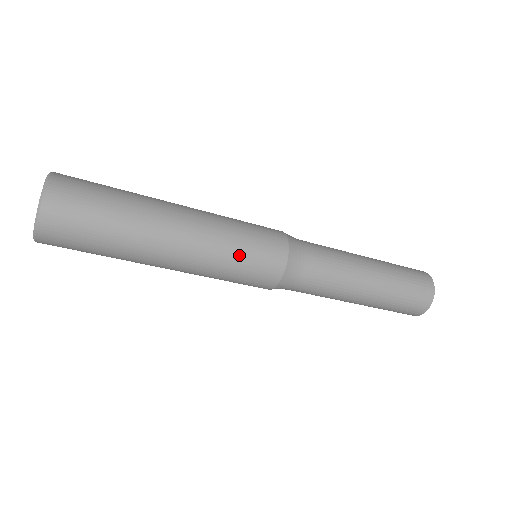
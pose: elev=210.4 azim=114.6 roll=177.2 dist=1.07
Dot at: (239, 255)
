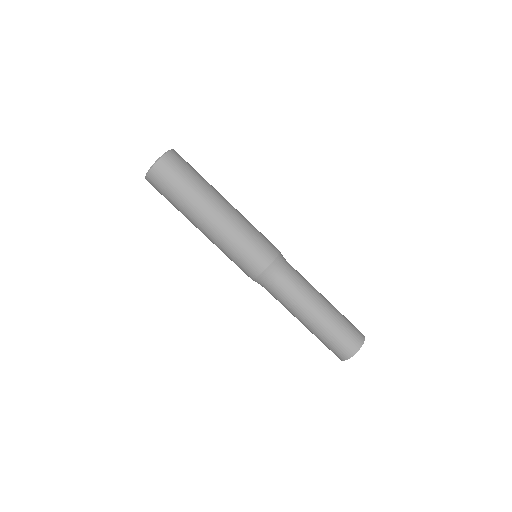
Dot at: occluded
